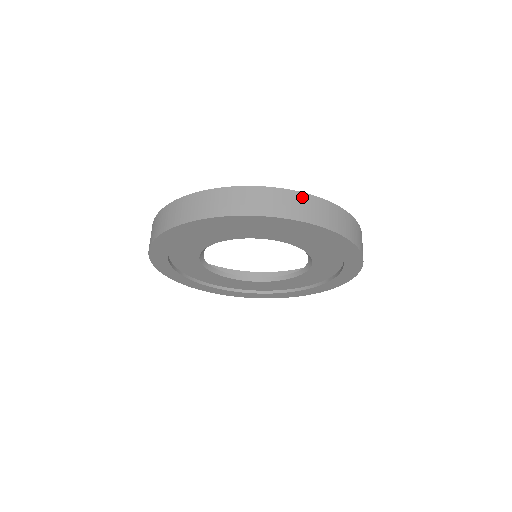
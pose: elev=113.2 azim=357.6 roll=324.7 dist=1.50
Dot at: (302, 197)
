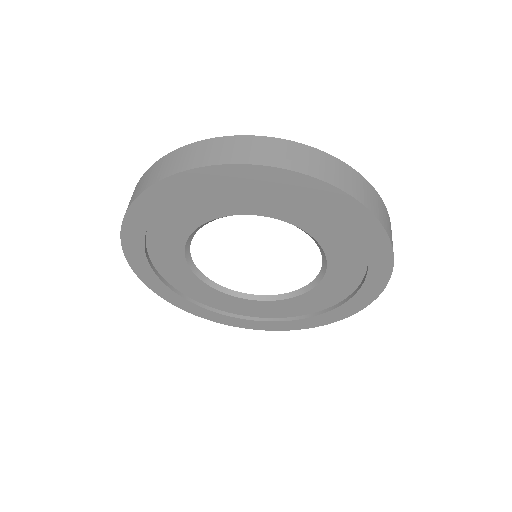
Dot at: (217, 142)
